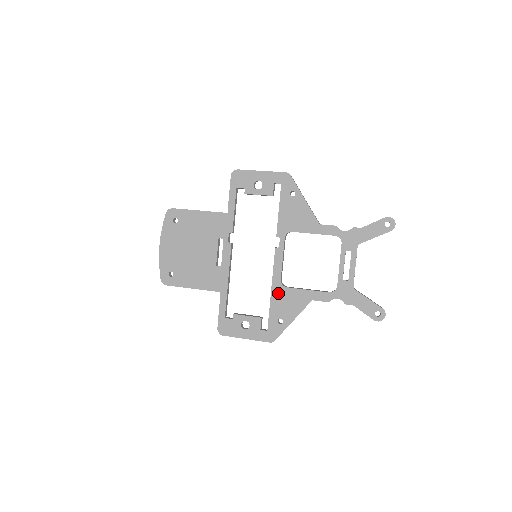
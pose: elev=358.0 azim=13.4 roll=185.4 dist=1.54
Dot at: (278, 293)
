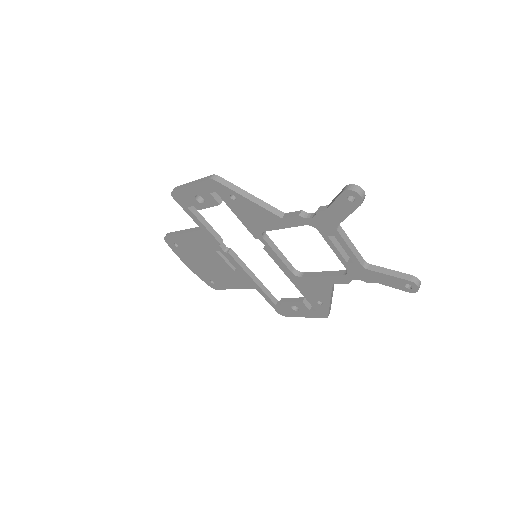
Dot at: (299, 283)
